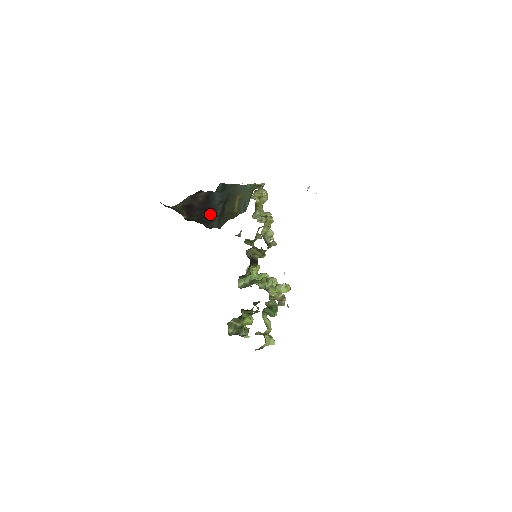
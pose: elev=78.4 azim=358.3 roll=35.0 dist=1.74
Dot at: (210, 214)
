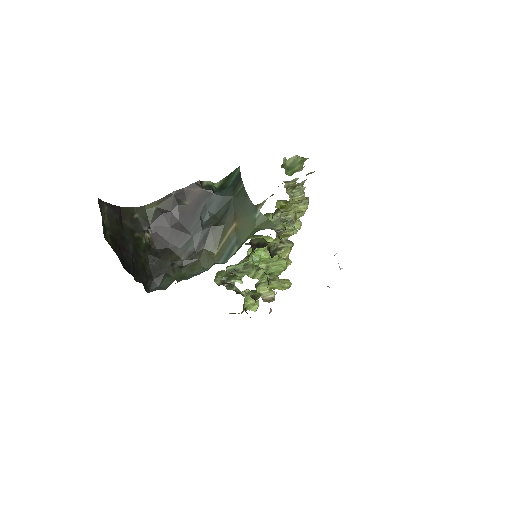
Dot at: (181, 244)
